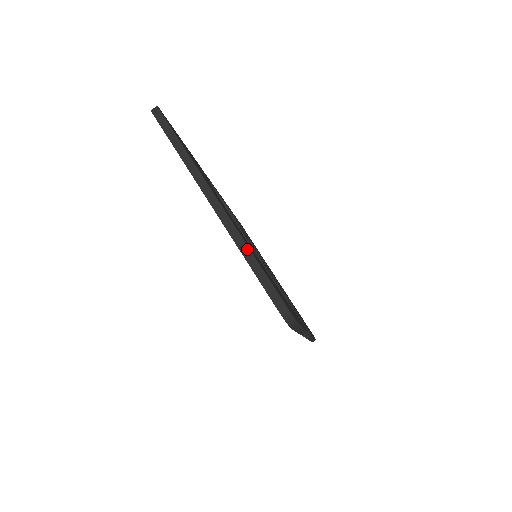
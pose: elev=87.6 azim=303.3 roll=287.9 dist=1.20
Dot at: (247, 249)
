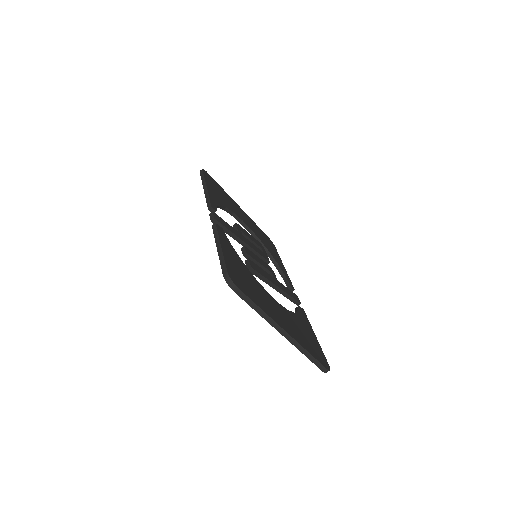
Dot at: (306, 352)
